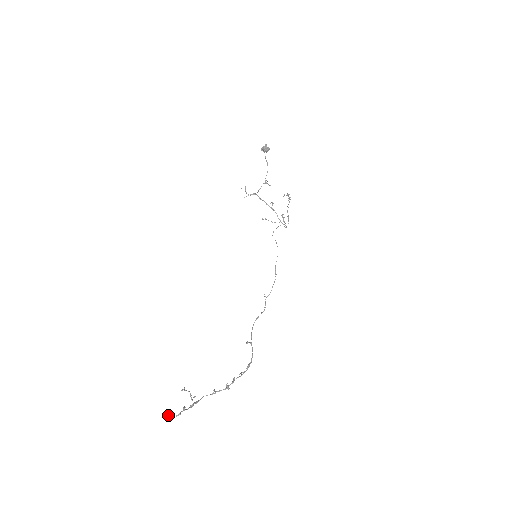
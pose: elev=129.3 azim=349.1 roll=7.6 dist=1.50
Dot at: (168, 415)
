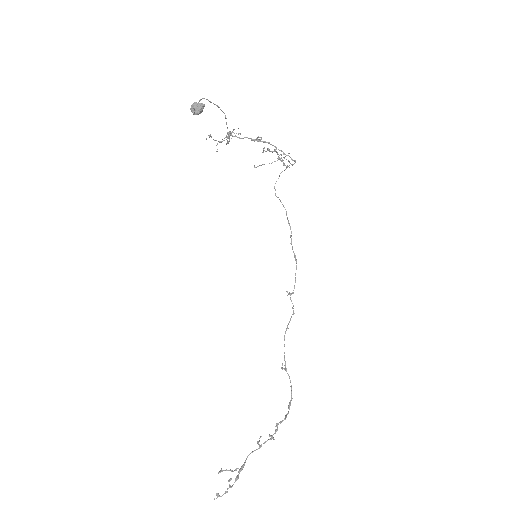
Dot at: occluded
